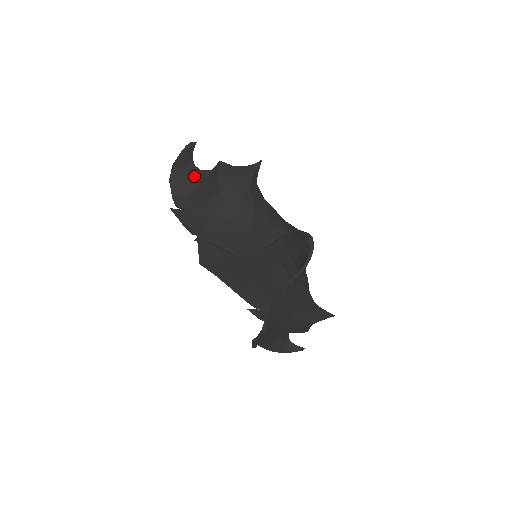
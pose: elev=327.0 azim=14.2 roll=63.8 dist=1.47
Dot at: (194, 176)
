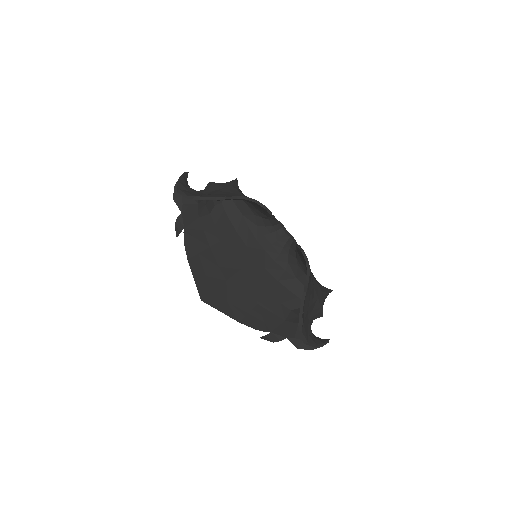
Dot at: (195, 190)
